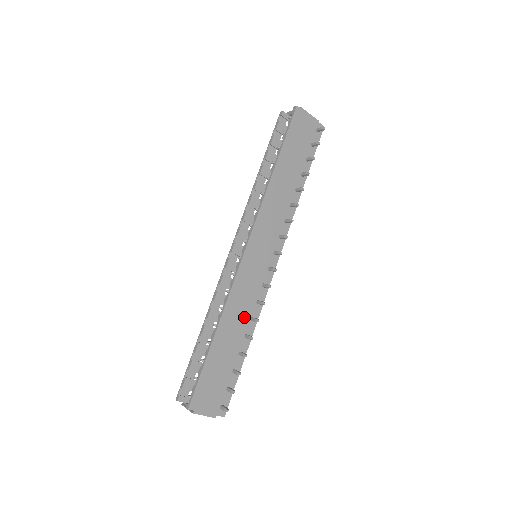
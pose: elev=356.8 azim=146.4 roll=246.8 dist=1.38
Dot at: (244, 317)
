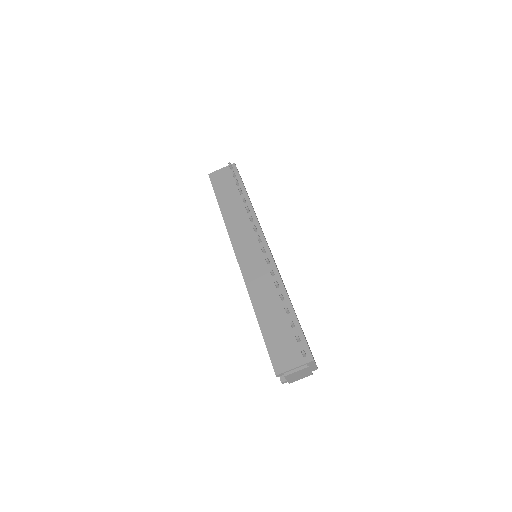
Dot at: (270, 291)
